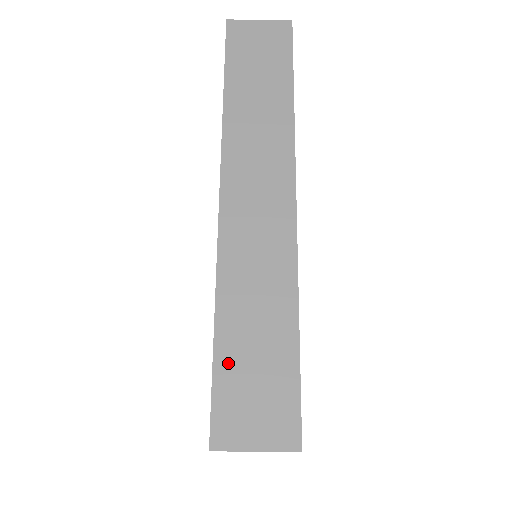
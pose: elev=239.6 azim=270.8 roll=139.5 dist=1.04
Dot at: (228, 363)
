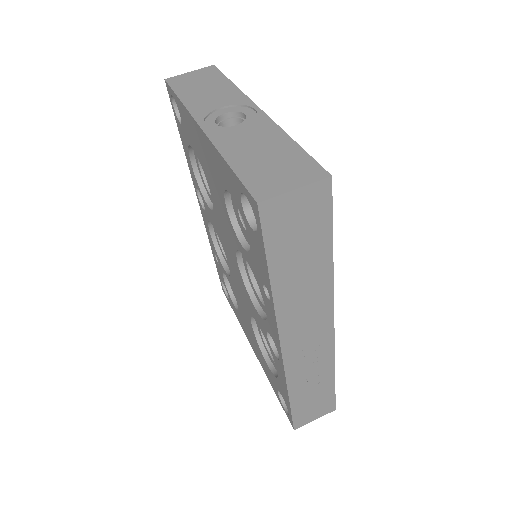
Dot at: occluded
